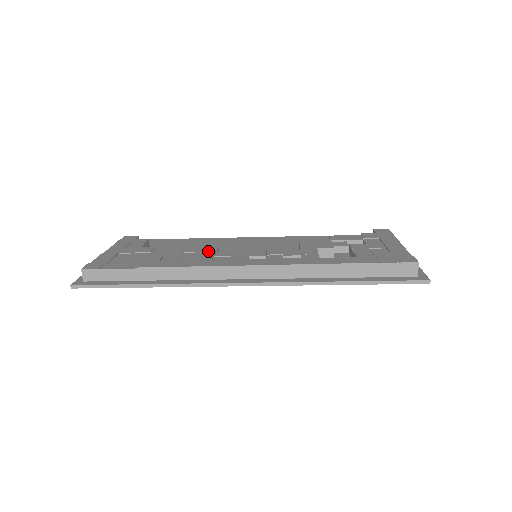
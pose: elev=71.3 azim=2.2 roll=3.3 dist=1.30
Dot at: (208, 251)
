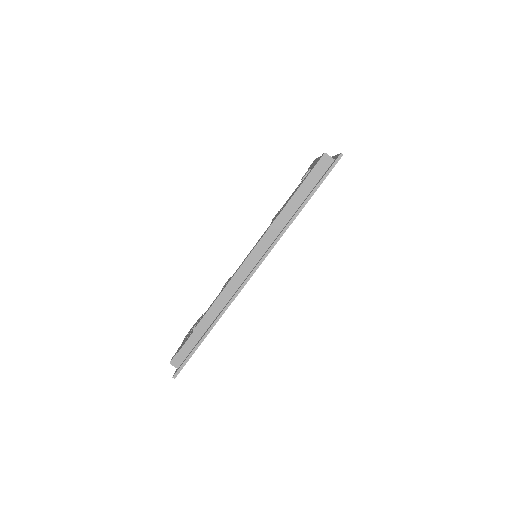
Dot at: (226, 282)
